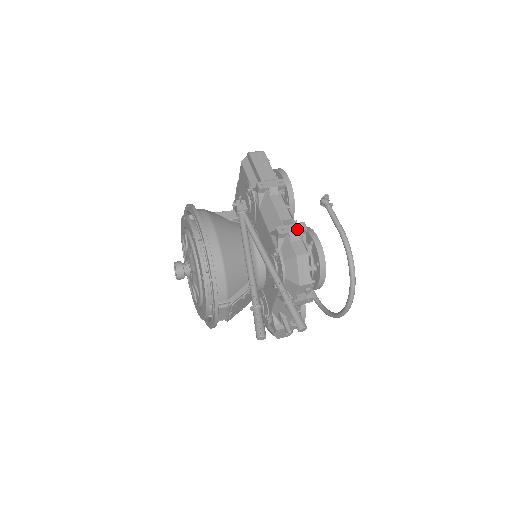
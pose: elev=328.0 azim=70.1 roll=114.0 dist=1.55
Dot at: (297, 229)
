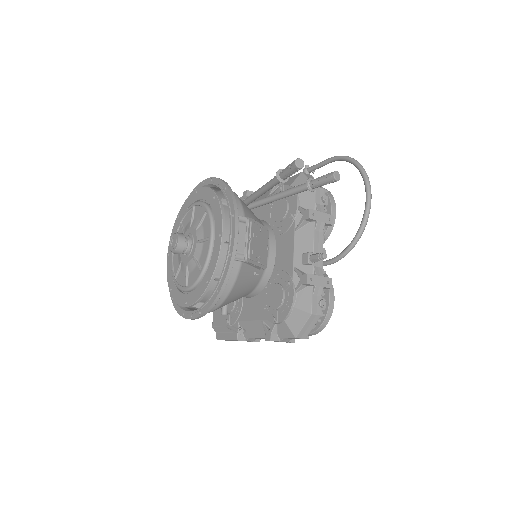
Dot at: occluded
